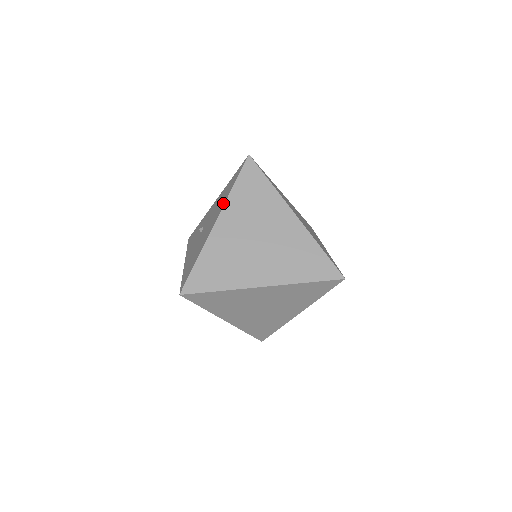
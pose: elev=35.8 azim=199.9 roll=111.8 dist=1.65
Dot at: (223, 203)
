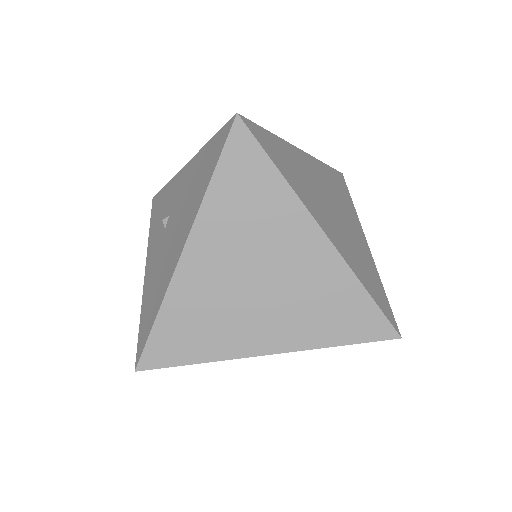
Dot at: (194, 210)
